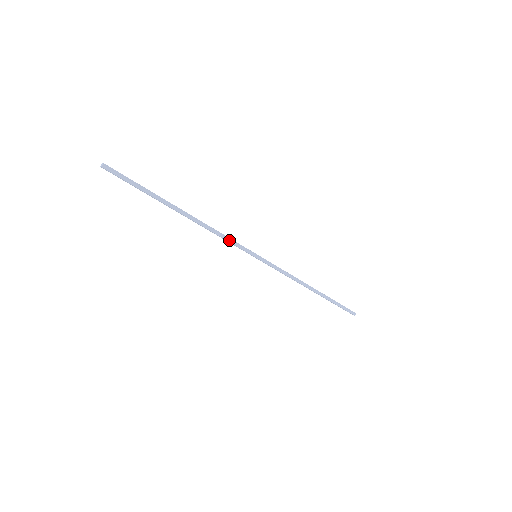
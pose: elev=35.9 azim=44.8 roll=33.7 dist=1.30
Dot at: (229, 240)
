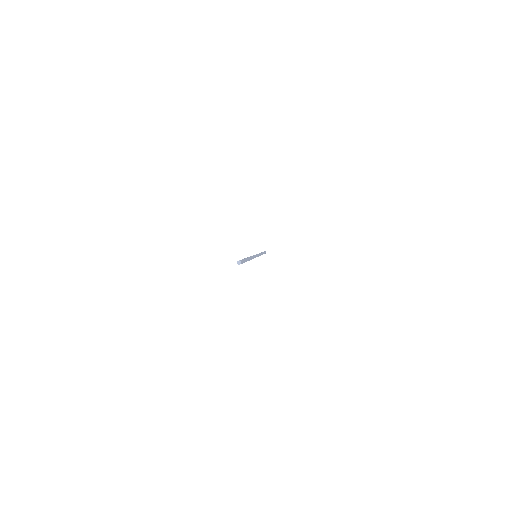
Dot at: occluded
